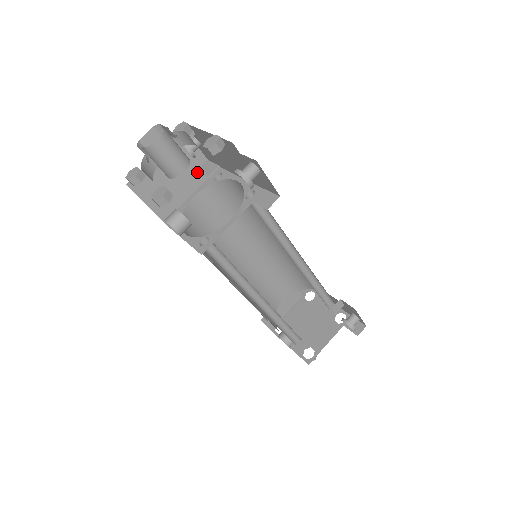
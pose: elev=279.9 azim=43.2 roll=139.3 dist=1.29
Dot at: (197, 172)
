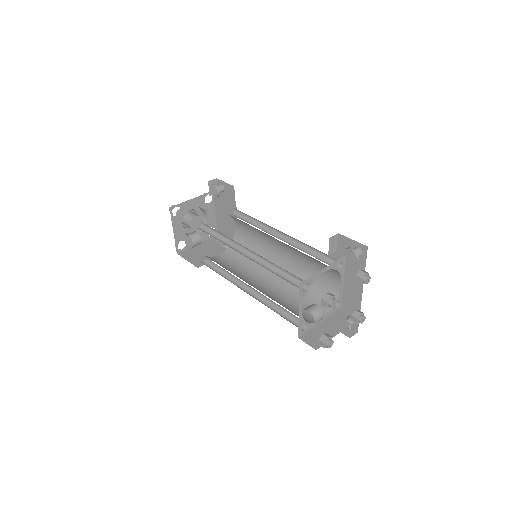
Dot at: (223, 250)
